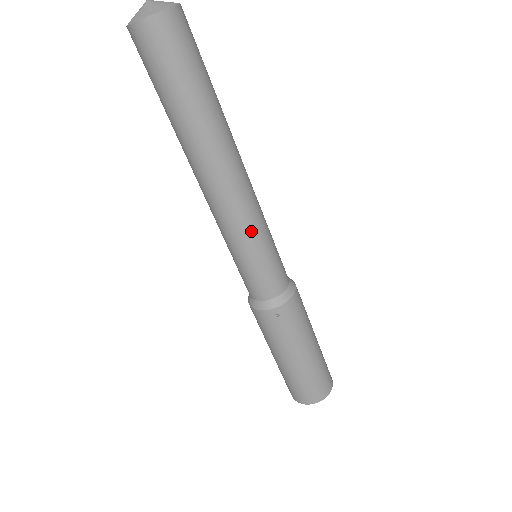
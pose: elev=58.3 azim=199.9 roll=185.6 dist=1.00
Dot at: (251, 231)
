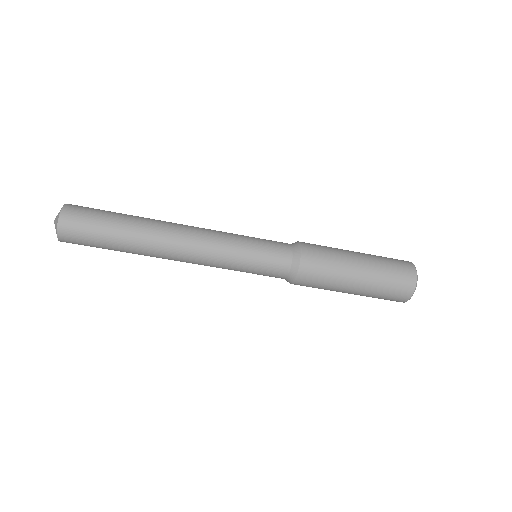
Dot at: (223, 268)
